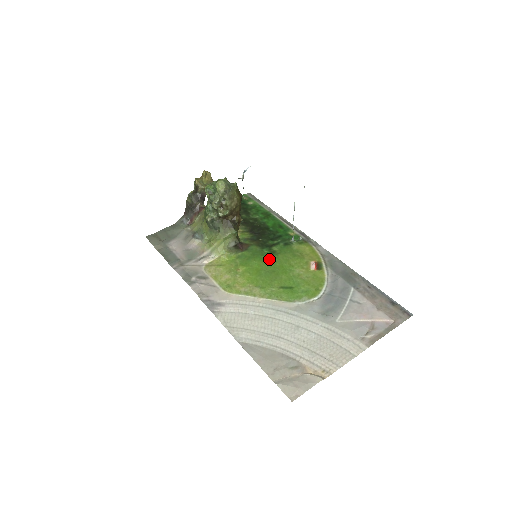
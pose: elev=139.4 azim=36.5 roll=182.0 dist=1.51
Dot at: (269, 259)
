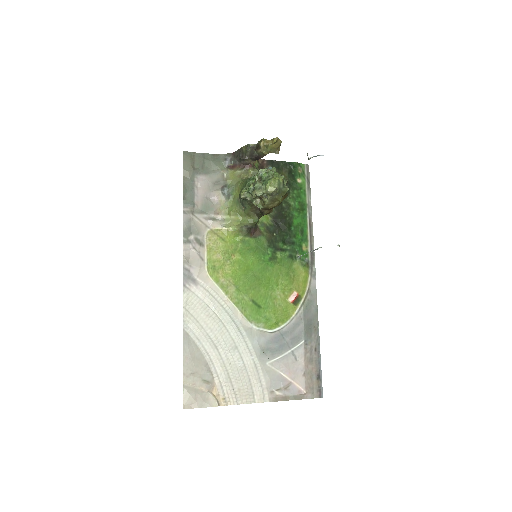
Dot at: (265, 263)
